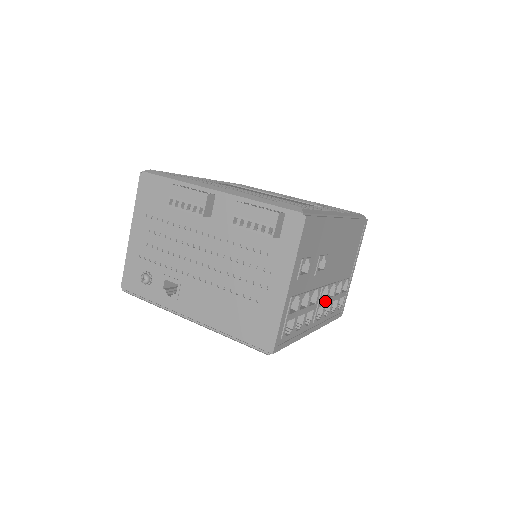
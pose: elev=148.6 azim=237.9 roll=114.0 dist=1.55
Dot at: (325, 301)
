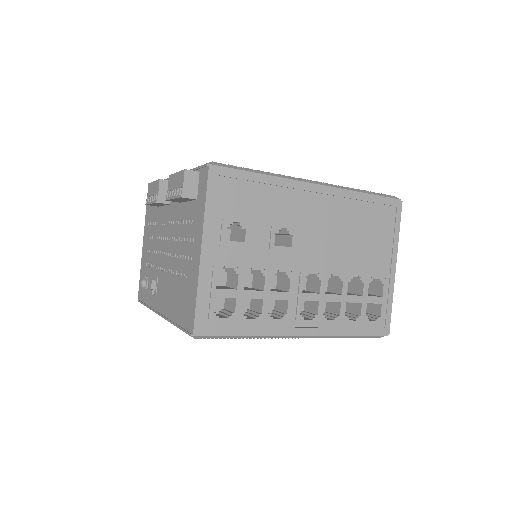
Dot at: (319, 296)
